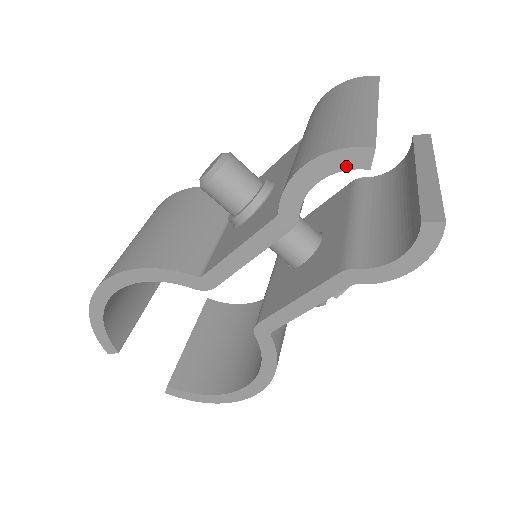
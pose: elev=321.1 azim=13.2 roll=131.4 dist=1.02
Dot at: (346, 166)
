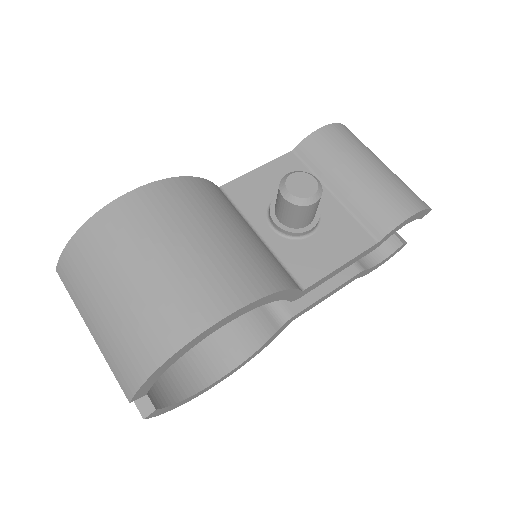
Dot at: (419, 217)
